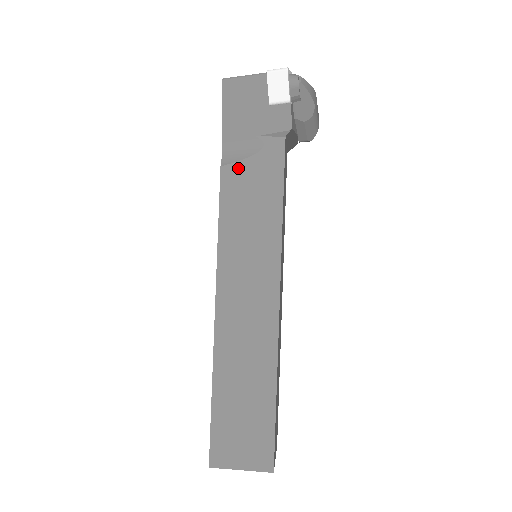
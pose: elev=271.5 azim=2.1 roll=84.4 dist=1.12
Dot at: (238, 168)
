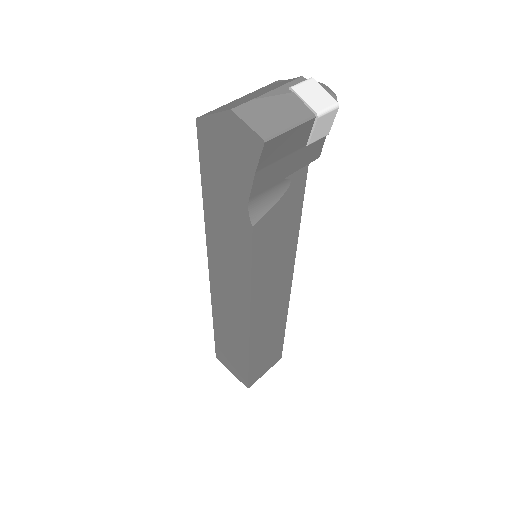
Dot at: (268, 218)
